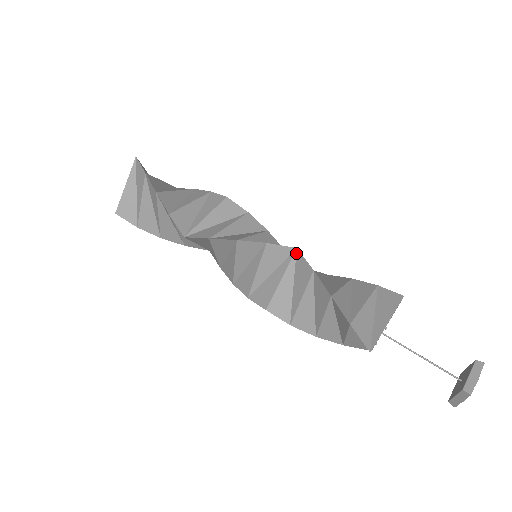
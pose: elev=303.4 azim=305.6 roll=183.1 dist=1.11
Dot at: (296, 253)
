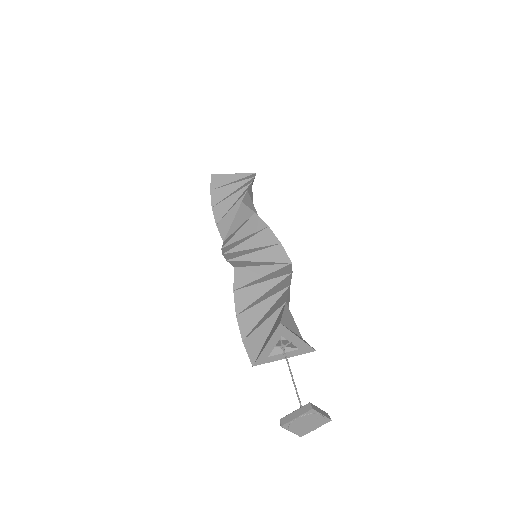
Dot at: (289, 265)
